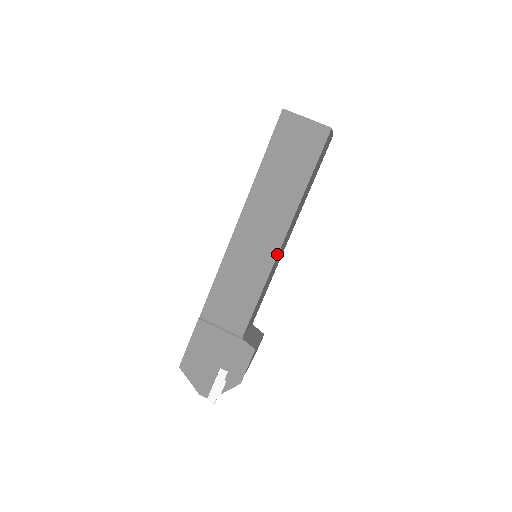
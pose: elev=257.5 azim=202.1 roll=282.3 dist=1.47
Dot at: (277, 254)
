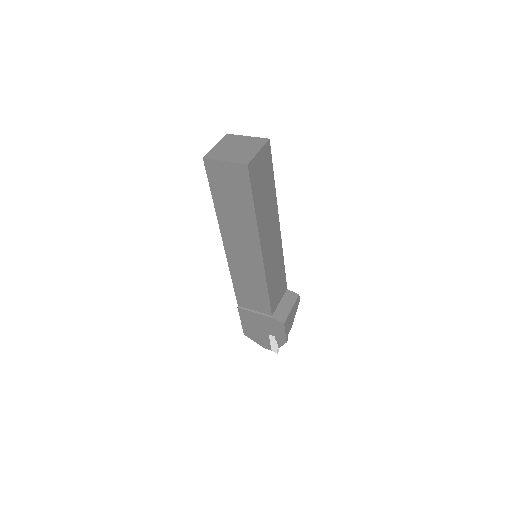
Dot at: (263, 263)
